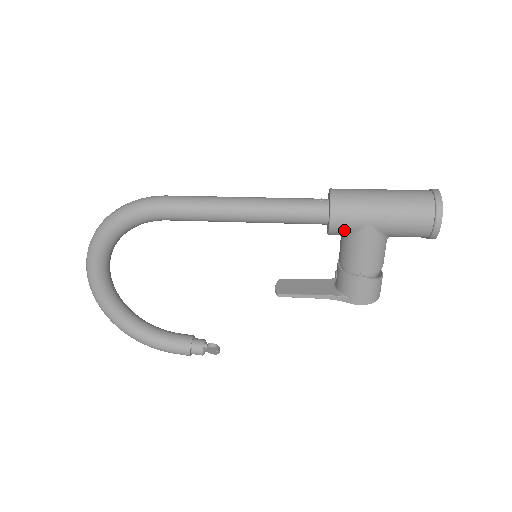
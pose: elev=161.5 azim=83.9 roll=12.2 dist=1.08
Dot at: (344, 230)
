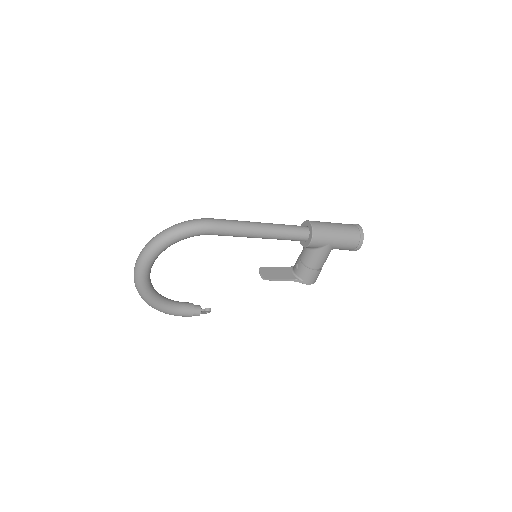
Dot at: (315, 246)
